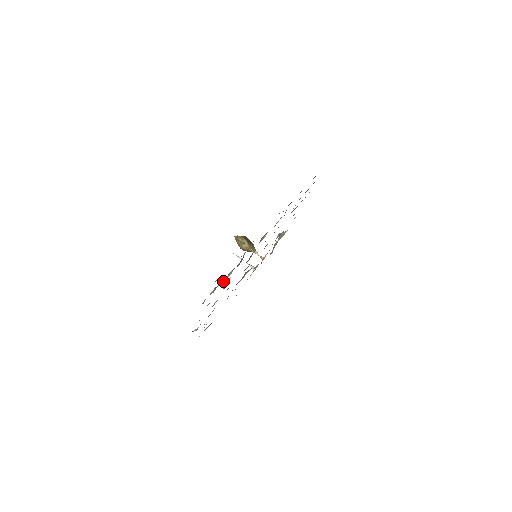
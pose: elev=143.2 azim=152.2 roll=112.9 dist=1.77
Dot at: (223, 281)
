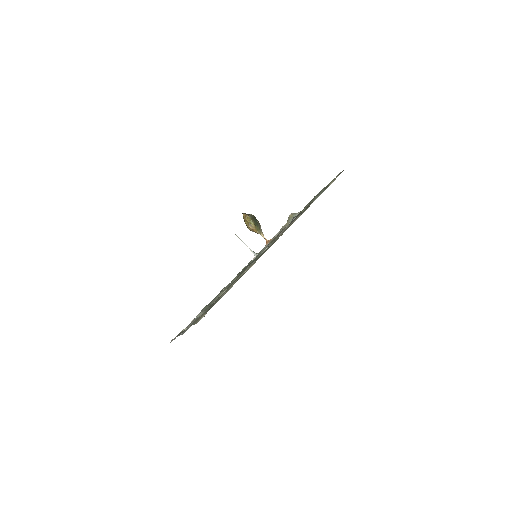
Dot at: (213, 301)
